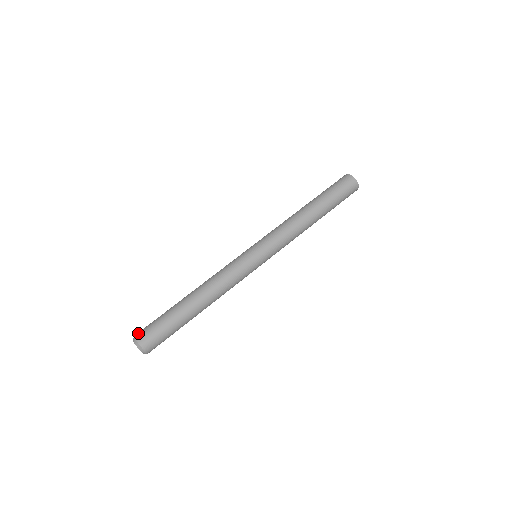
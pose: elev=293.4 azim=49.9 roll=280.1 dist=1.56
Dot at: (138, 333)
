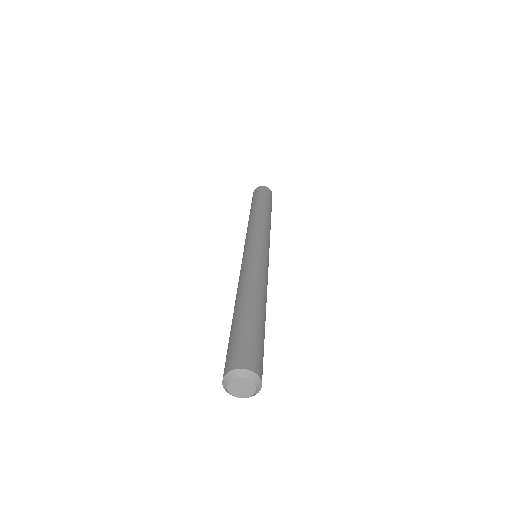
Dot at: (231, 364)
